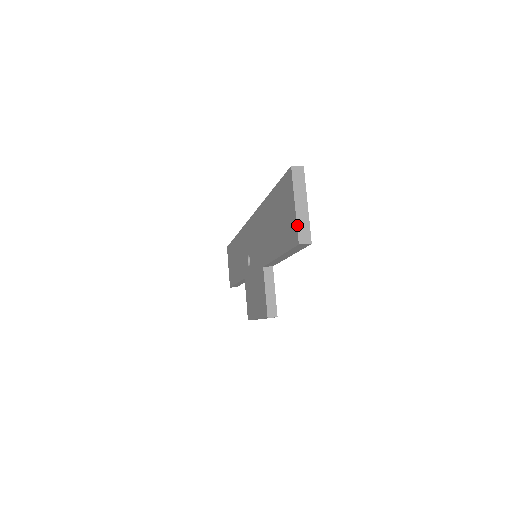
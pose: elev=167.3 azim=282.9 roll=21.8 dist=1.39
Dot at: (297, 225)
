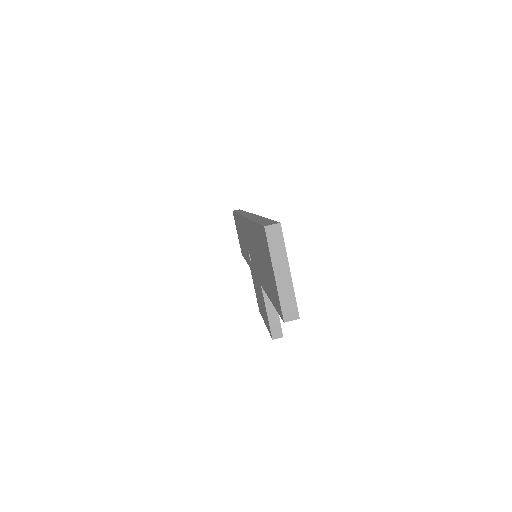
Dot at: (279, 300)
